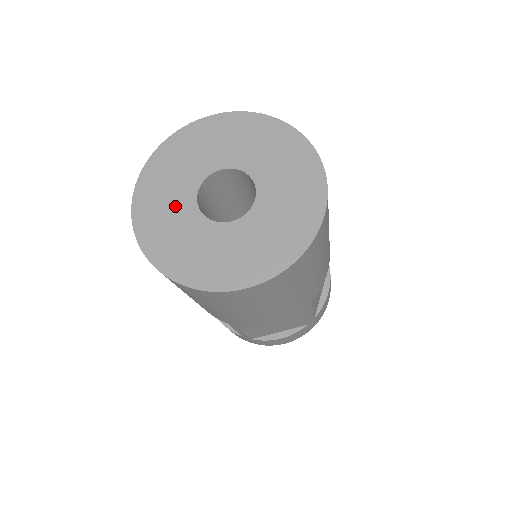
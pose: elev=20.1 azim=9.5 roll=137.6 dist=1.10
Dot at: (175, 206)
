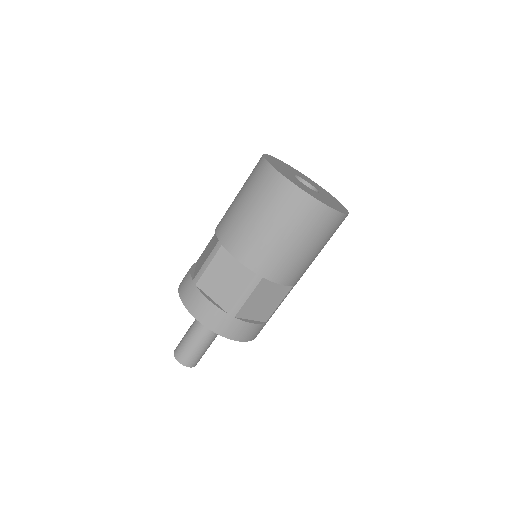
Dot at: (286, 168)
